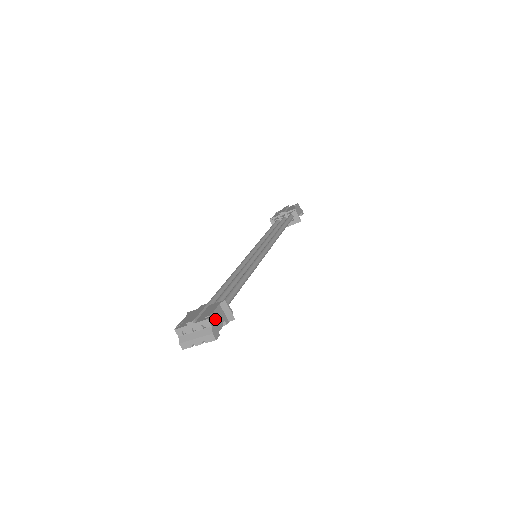
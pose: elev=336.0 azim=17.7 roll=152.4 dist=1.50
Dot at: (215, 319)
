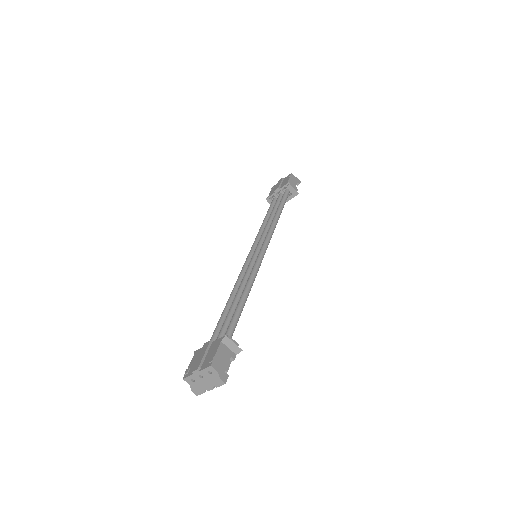
Dot at: (219, 361)
